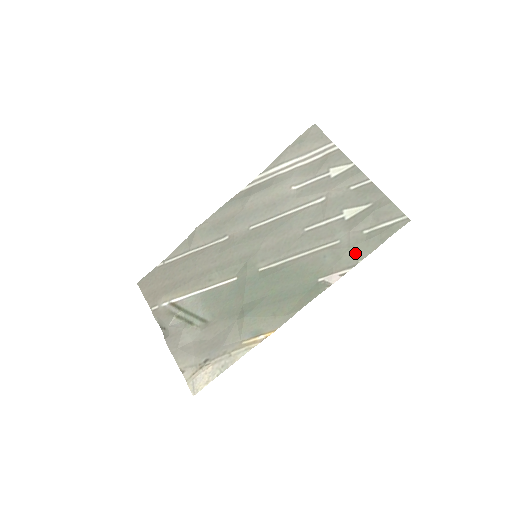
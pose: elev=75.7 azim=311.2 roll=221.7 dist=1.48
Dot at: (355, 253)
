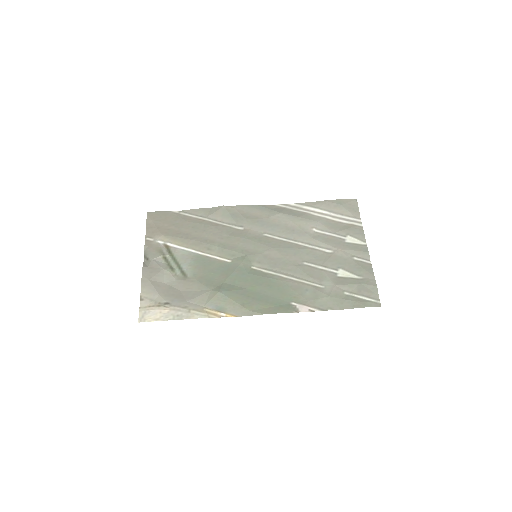
Dot at: (330, 302)
